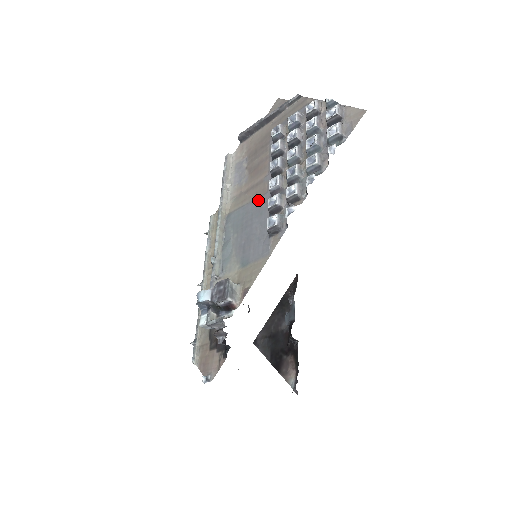
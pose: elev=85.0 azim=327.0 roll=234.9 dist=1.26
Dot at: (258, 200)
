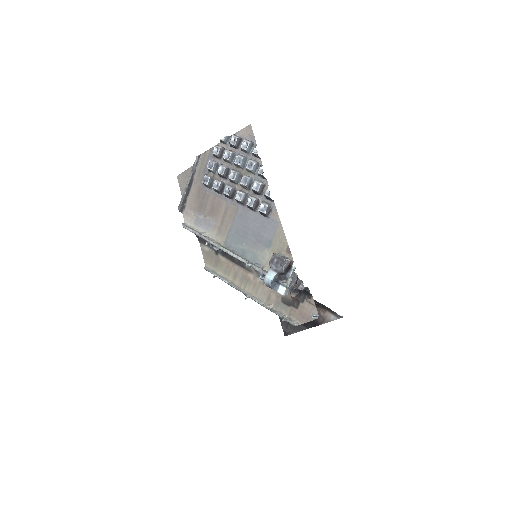
Dot at: (237, 216)
